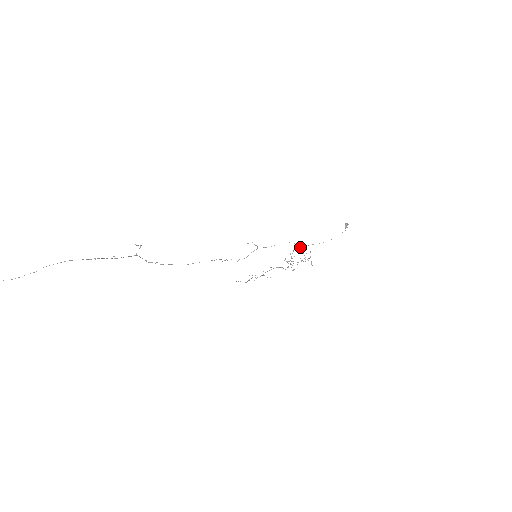
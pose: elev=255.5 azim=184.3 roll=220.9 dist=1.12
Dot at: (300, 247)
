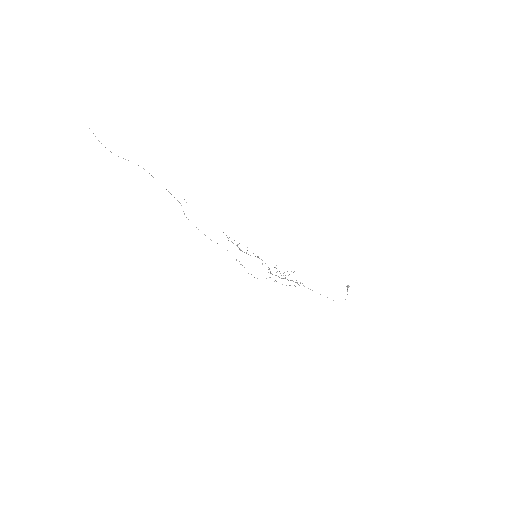
Dot at: occluded
